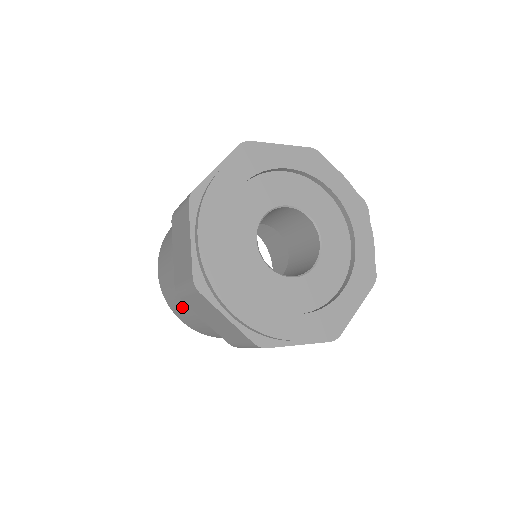
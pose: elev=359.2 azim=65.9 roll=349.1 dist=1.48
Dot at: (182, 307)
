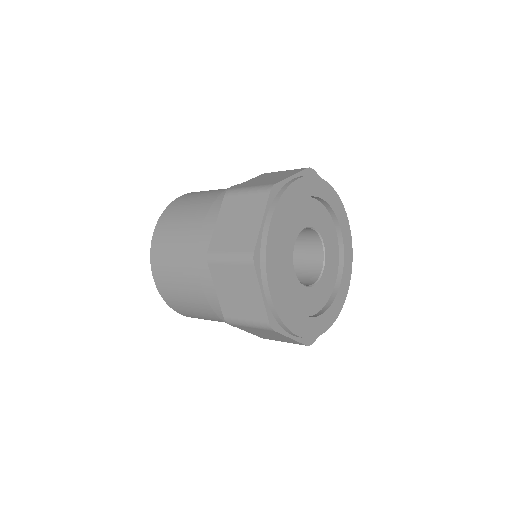
Dot at: (201, 314)
